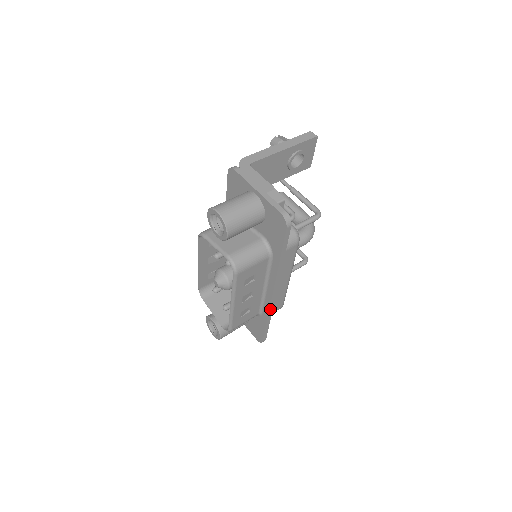
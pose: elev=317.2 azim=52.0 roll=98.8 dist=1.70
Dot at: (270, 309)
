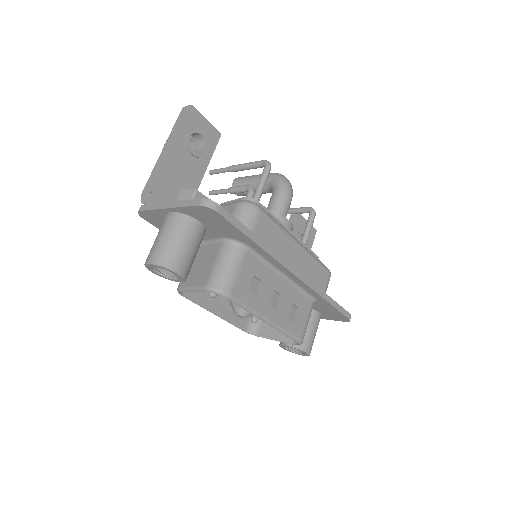
Dot at: (313, 289)
